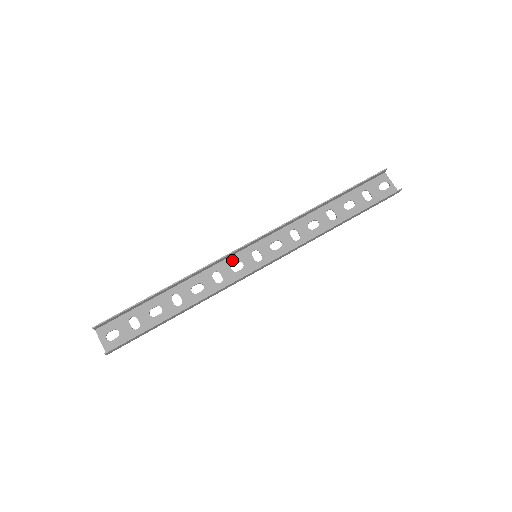
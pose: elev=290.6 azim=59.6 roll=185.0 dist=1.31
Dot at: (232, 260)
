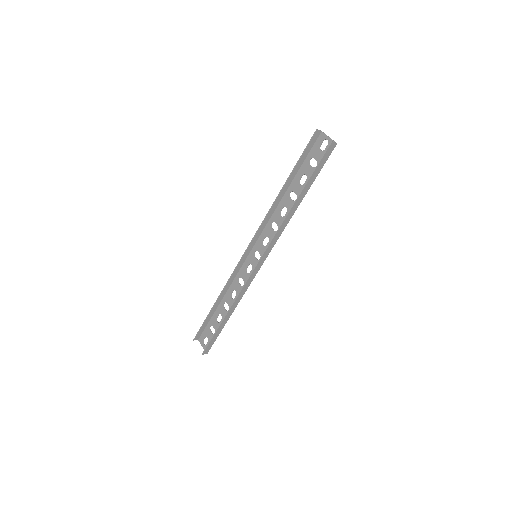
Dot at: (245, 265)
